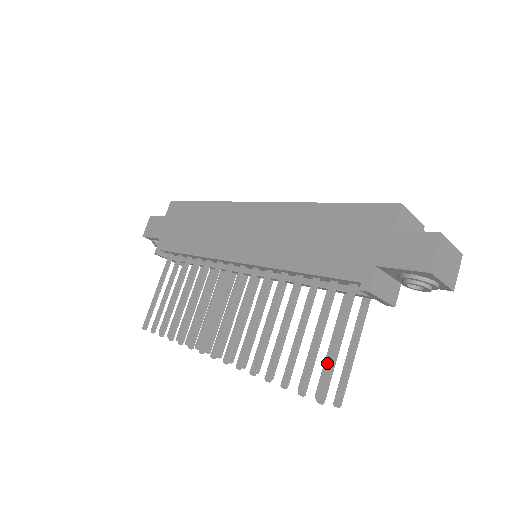
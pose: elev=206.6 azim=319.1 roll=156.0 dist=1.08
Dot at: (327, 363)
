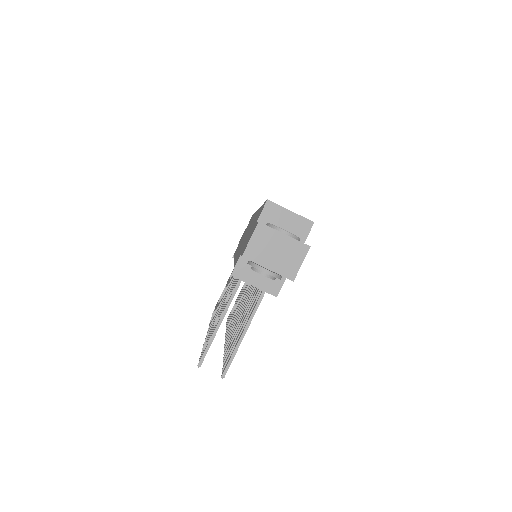
Dot at: (211, 335)
